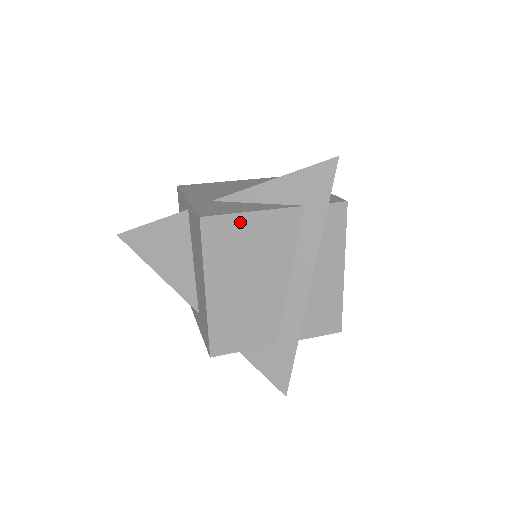
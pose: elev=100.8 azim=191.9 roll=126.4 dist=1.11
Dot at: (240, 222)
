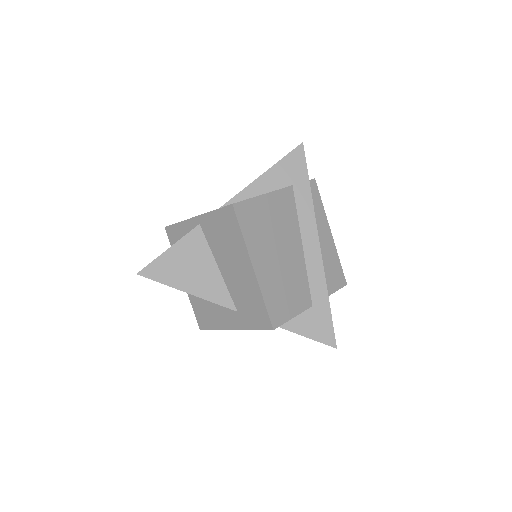
Dot at: (258, 204)
